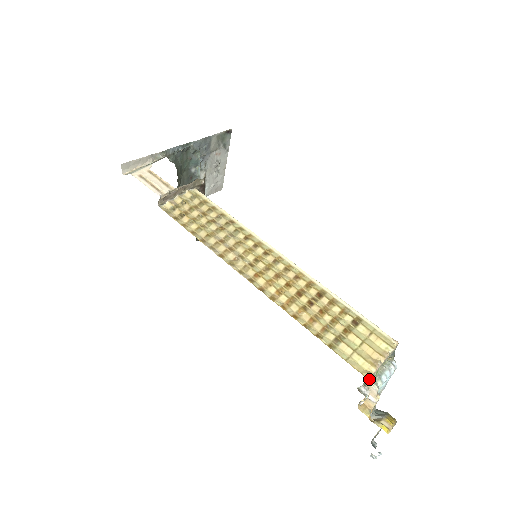
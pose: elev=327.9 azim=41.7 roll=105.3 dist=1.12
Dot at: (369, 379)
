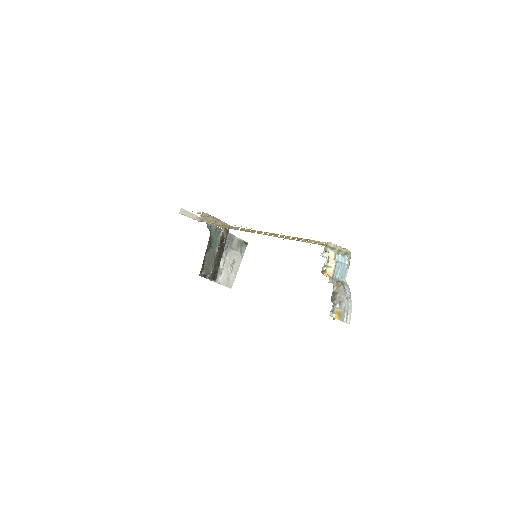
Dot at: (329, 247)
